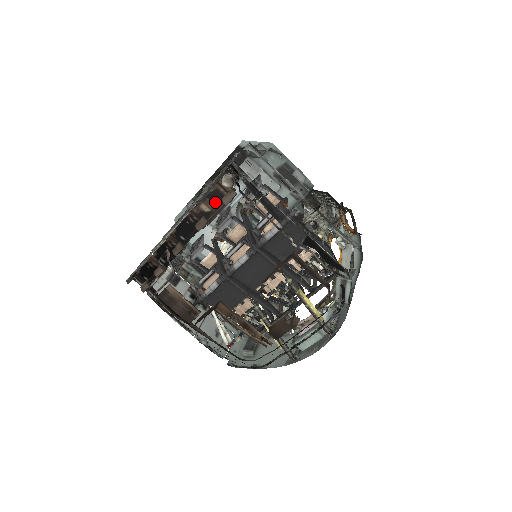
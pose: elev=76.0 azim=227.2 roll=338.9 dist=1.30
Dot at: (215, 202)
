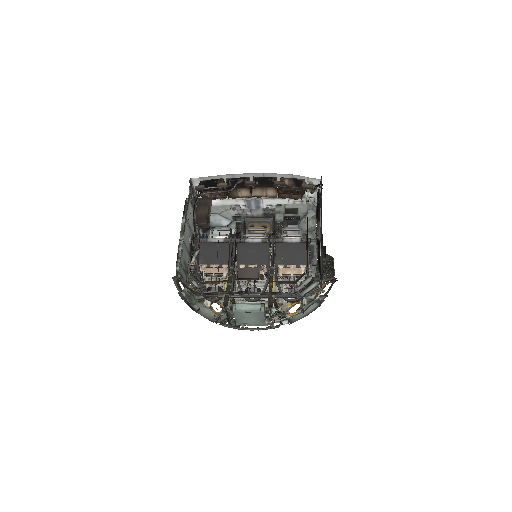
Dot at: (294, 184)
